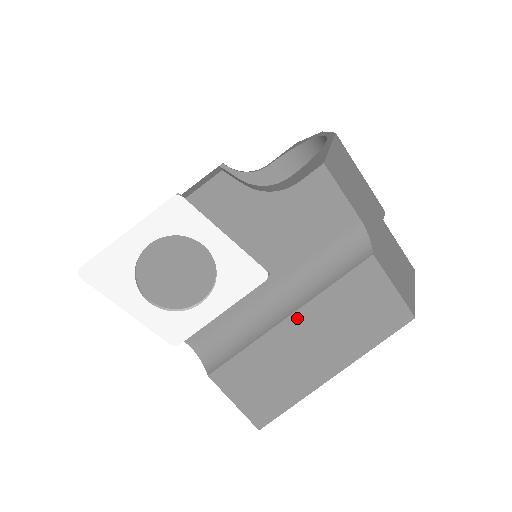
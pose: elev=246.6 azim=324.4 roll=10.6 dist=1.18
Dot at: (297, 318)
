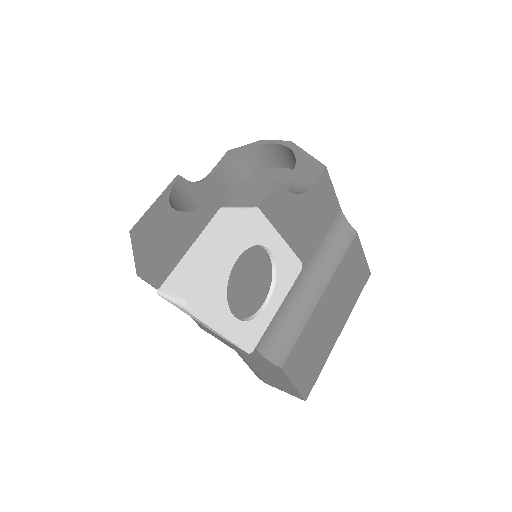
Dot at: (325, 295)
